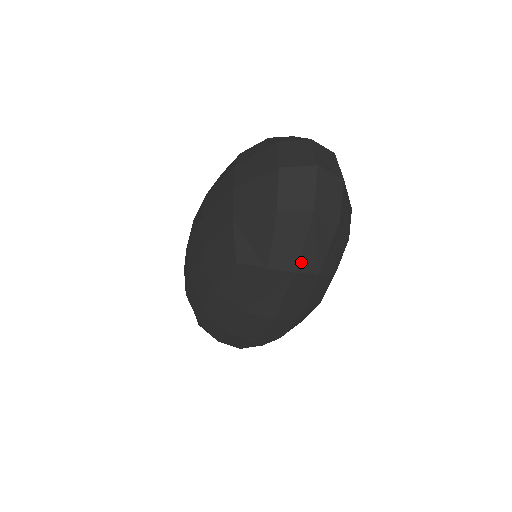
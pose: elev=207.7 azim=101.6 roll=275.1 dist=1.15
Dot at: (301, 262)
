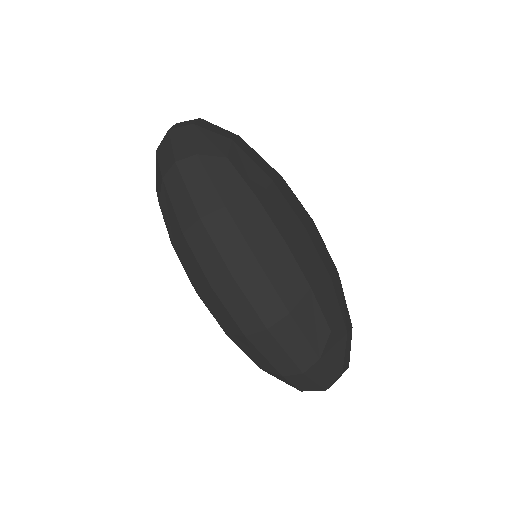
Dot at: (176, 155)
